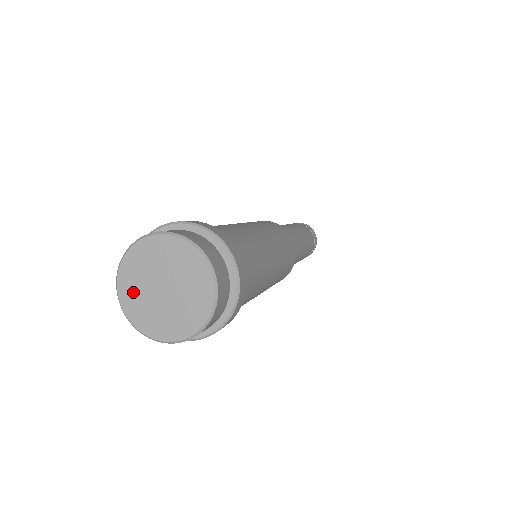
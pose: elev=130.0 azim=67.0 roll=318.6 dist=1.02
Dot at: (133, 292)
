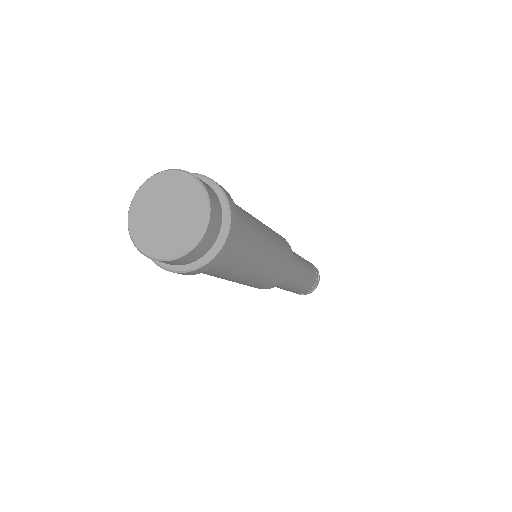
Dot at: (142, 226)
